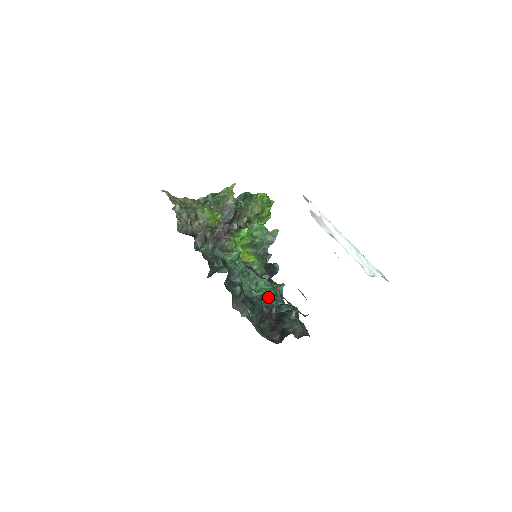
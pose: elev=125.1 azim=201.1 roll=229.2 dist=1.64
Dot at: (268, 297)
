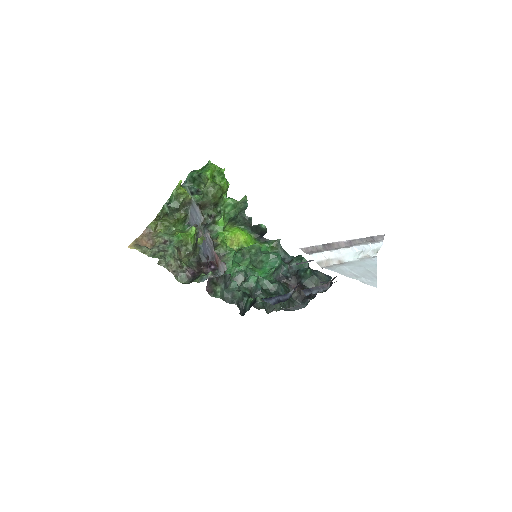
Dot at: (278, 268)
